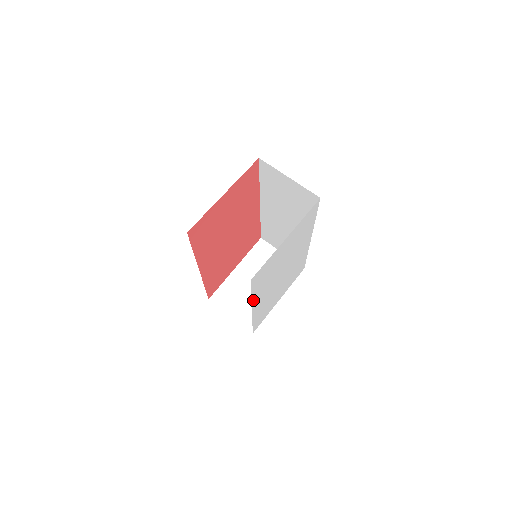
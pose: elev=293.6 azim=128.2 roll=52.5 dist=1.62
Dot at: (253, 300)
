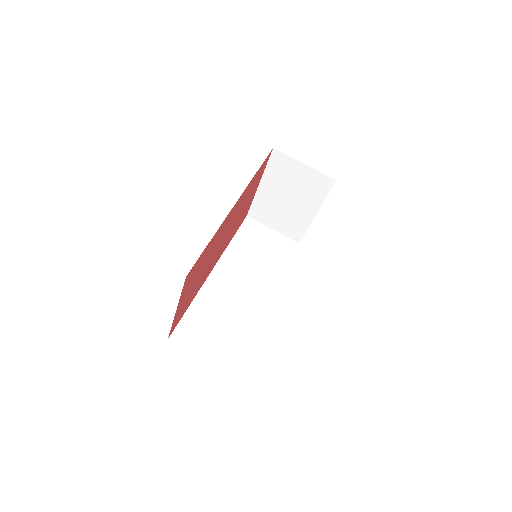
Dot at: occluded
